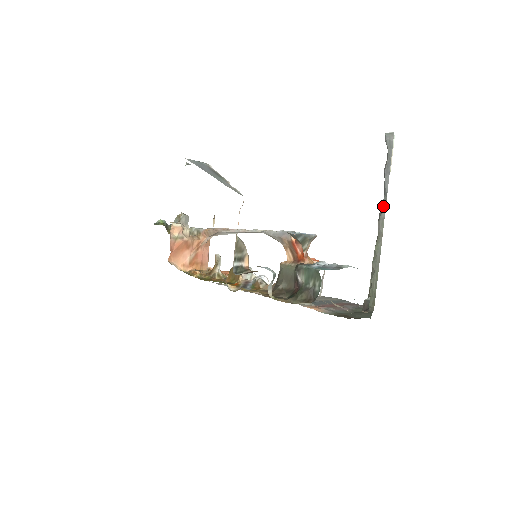
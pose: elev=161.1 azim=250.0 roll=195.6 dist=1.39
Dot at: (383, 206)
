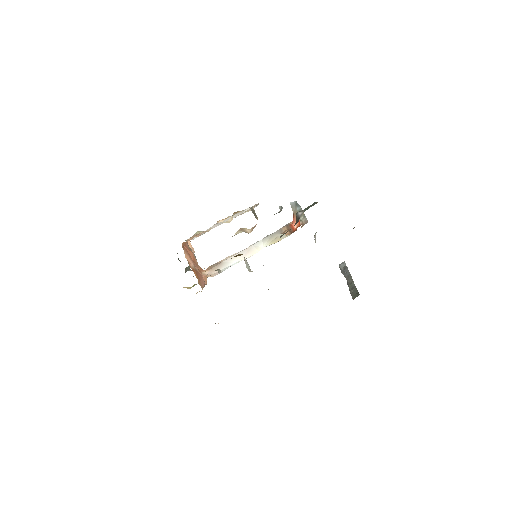
Dot at: (348, 276)
